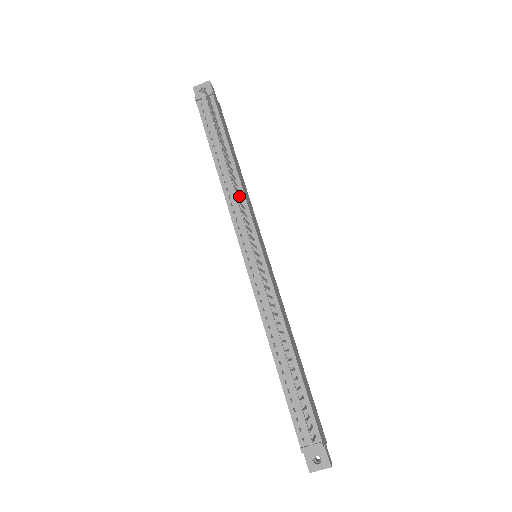
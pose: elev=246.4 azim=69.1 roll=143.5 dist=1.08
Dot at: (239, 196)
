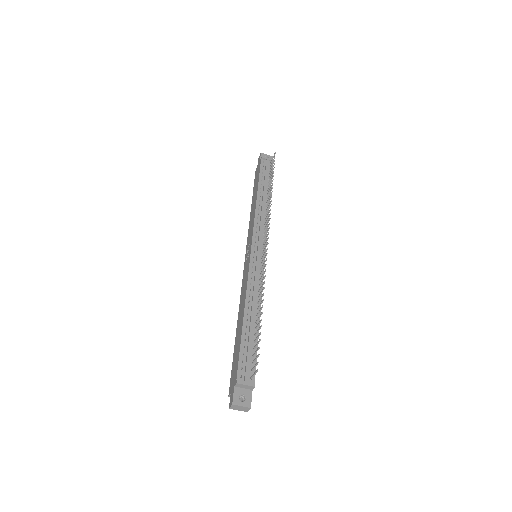
Dot at: (268, 214)
